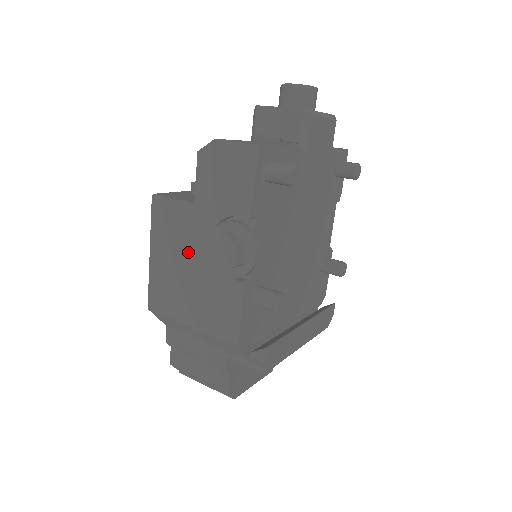
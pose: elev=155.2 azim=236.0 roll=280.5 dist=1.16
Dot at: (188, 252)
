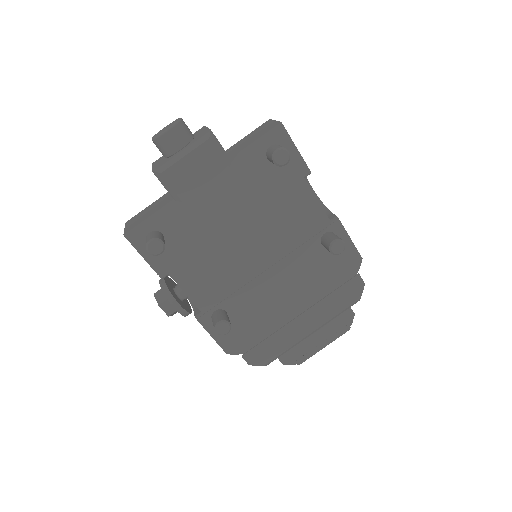
Dot at: occluded
